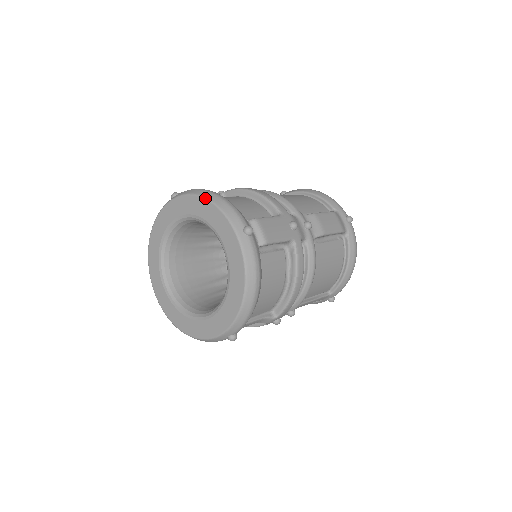
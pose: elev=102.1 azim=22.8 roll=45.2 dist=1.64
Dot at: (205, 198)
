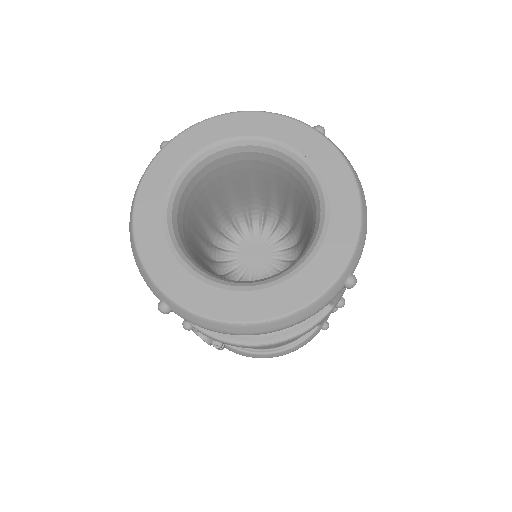
Dot at: (242, 111)
